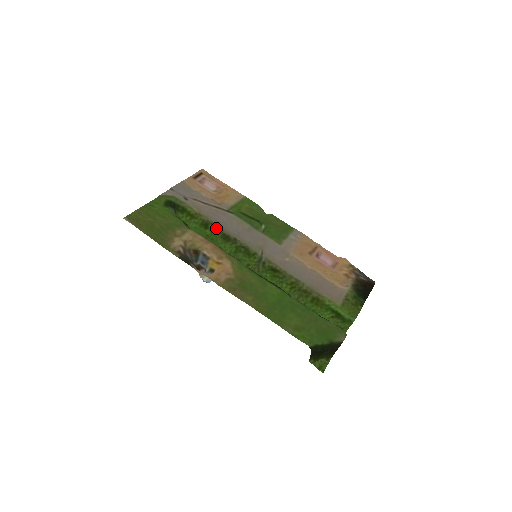
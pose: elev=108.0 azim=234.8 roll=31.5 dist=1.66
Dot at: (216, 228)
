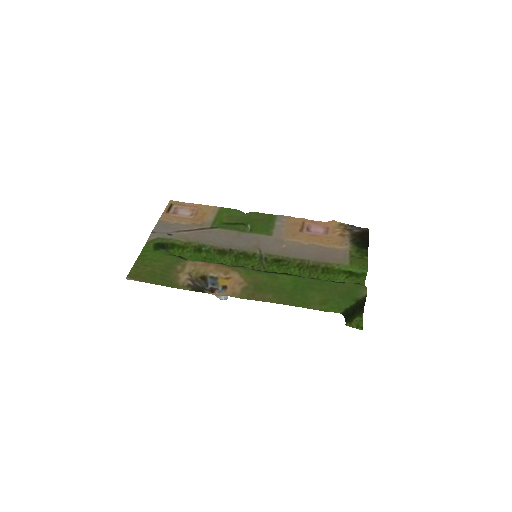
Dot at: (209, 248)
